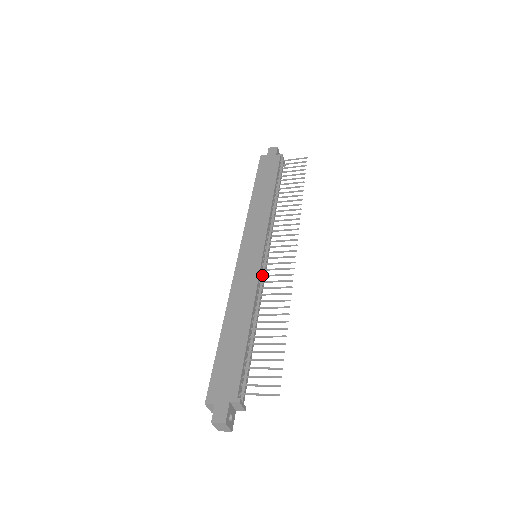
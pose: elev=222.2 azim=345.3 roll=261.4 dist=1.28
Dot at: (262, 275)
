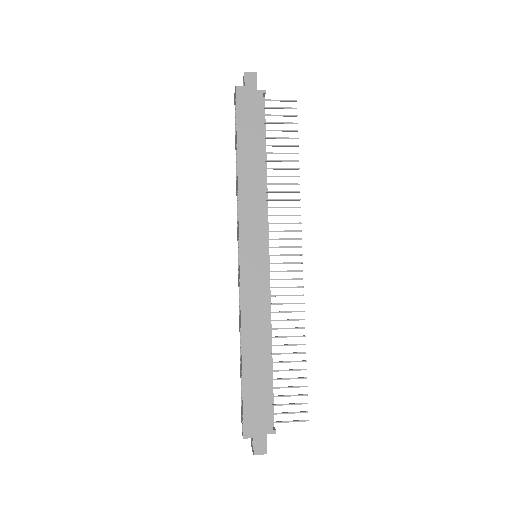
Dot at: (270, 287)
